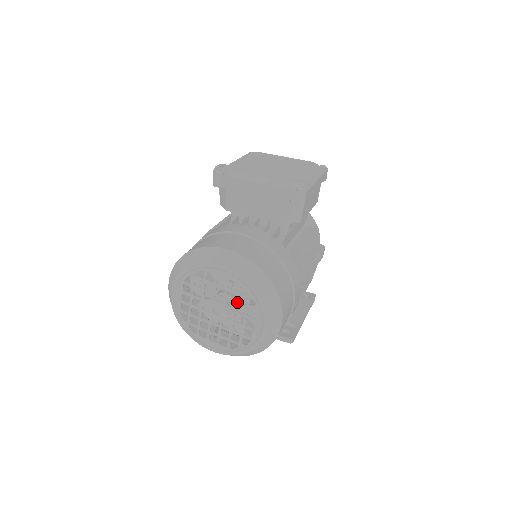
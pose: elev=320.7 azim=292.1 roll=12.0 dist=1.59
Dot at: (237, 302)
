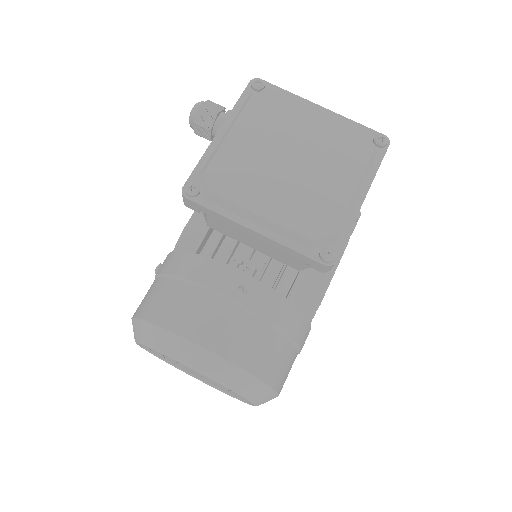
Dot at: (220, 384)
